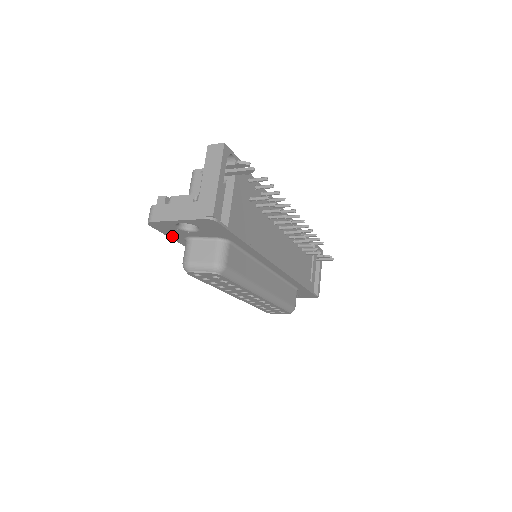
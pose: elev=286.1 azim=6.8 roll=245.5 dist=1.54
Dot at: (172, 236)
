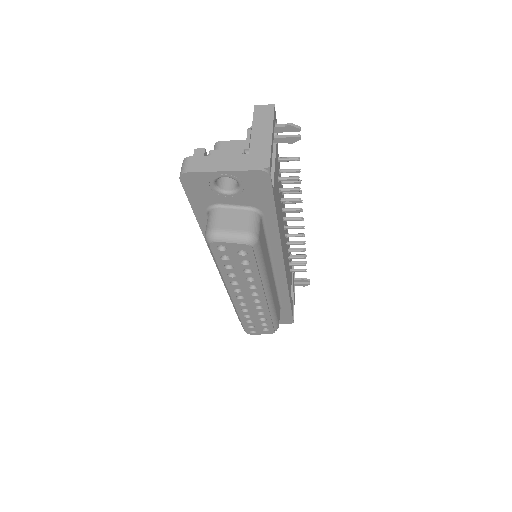
Dot at: (195, 202)
